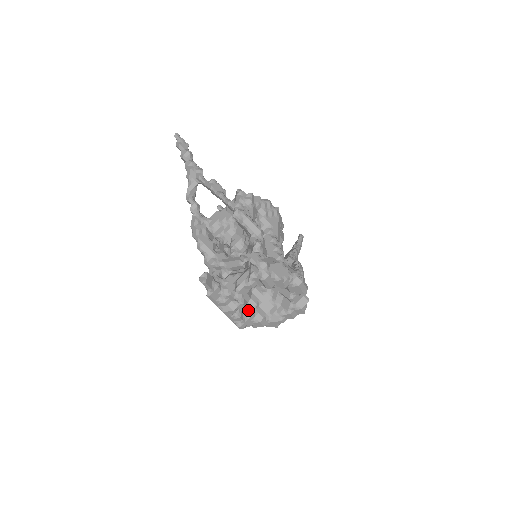
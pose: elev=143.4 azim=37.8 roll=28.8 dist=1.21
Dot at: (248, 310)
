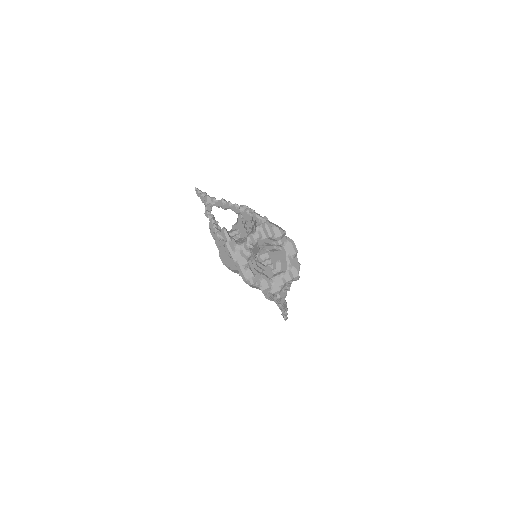
Dot at: (256, 271)
